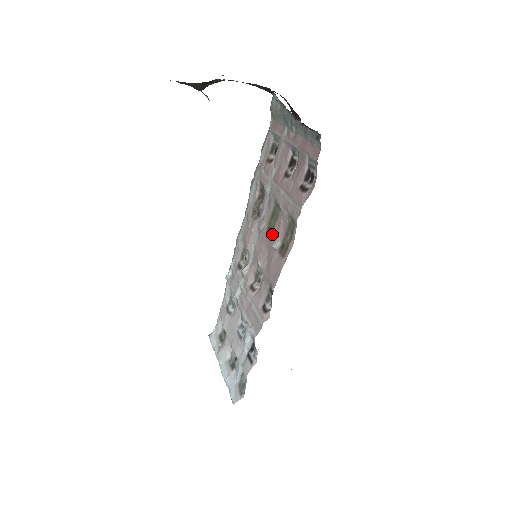
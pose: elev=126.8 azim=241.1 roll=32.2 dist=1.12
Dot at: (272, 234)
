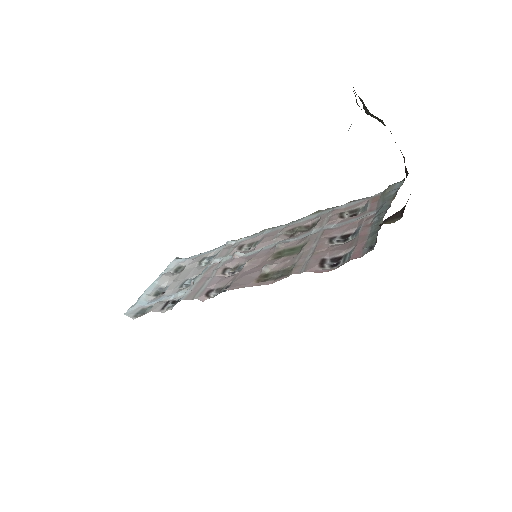
Dot at: (275, 259)
